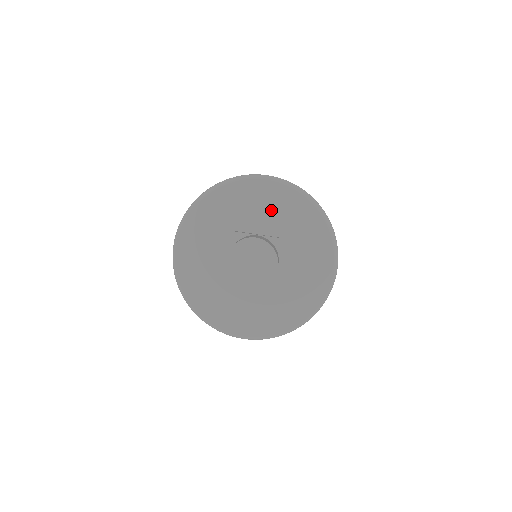
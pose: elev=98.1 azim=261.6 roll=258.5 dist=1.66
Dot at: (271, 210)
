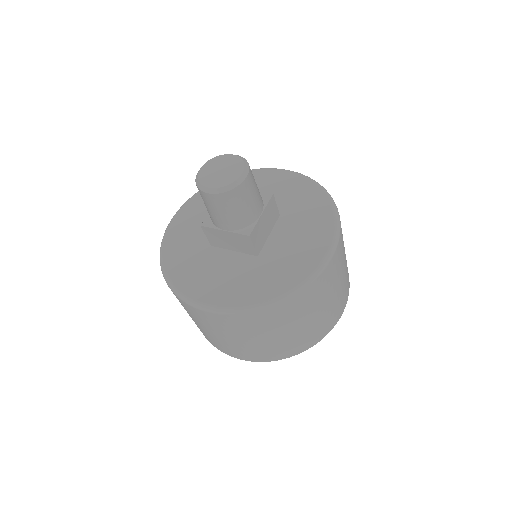
Dot at: (276, 192)
